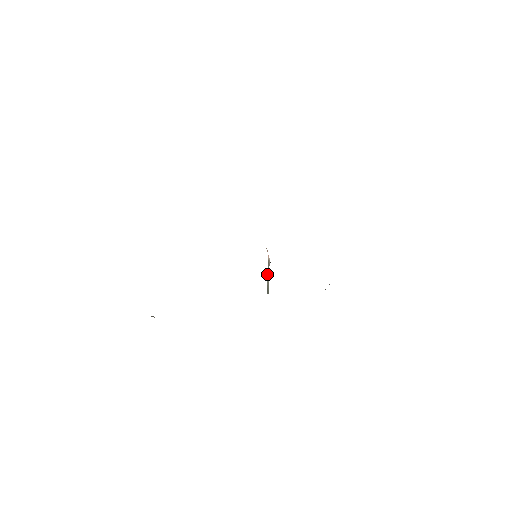
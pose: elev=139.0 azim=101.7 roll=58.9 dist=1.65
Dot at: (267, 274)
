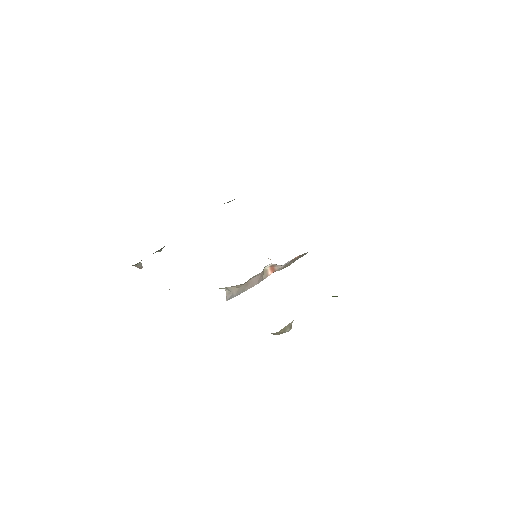
Dot at: occluded
